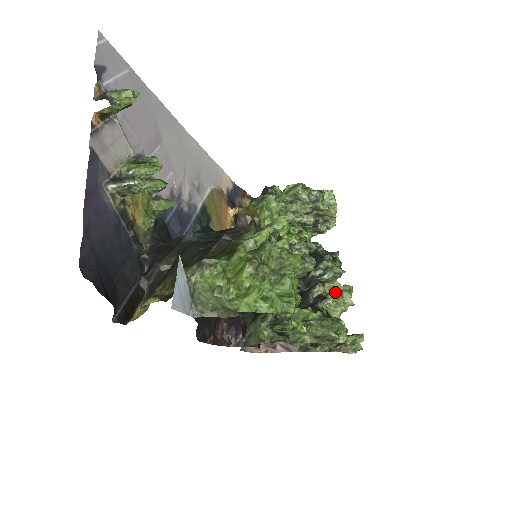
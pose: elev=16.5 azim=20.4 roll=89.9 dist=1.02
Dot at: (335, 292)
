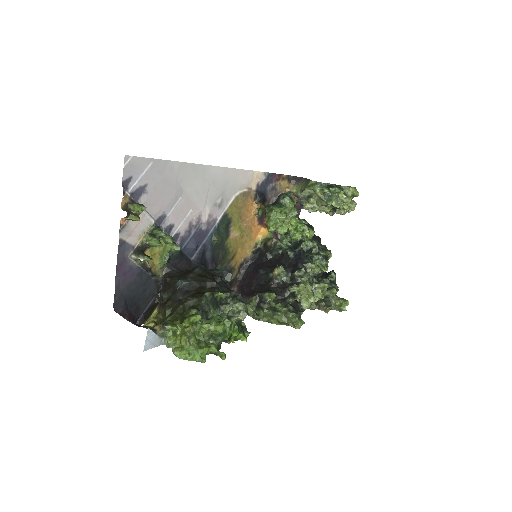
Dot at: (308, 290)
